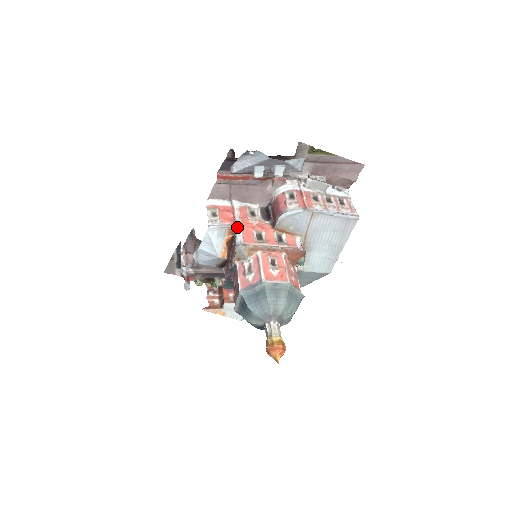
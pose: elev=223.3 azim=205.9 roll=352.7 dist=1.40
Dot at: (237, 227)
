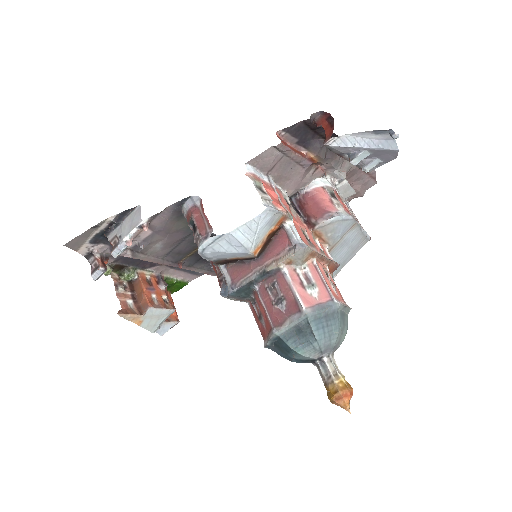
Dot at: (291, 217)
